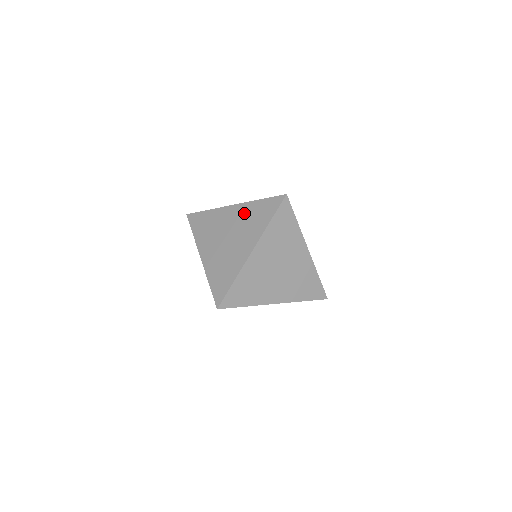
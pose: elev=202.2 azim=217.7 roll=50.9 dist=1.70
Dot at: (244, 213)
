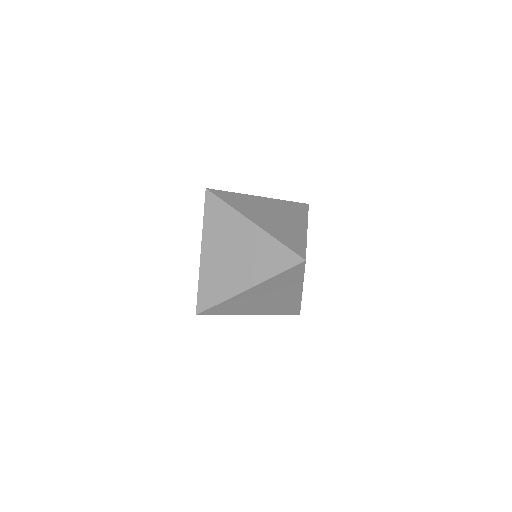
Dot at: (259, 243)
